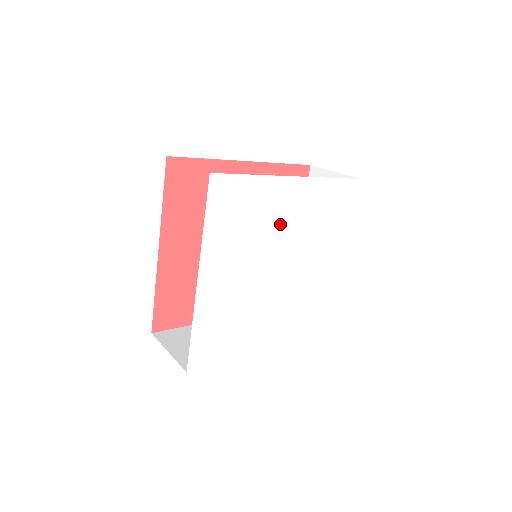
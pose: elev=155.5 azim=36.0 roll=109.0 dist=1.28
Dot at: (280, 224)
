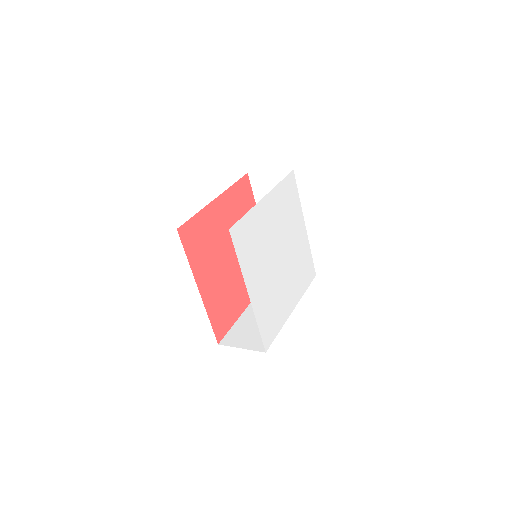
Dot at: (269, 230)
